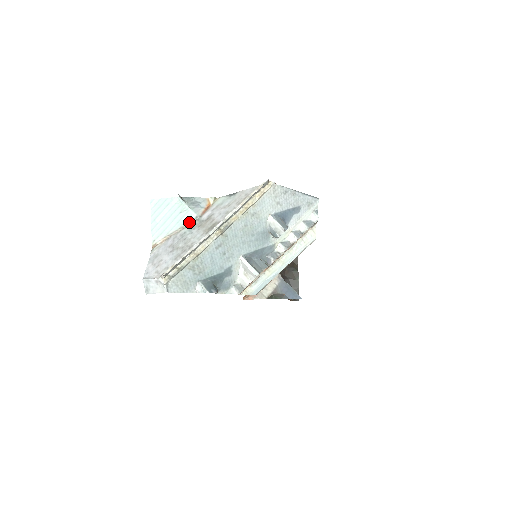
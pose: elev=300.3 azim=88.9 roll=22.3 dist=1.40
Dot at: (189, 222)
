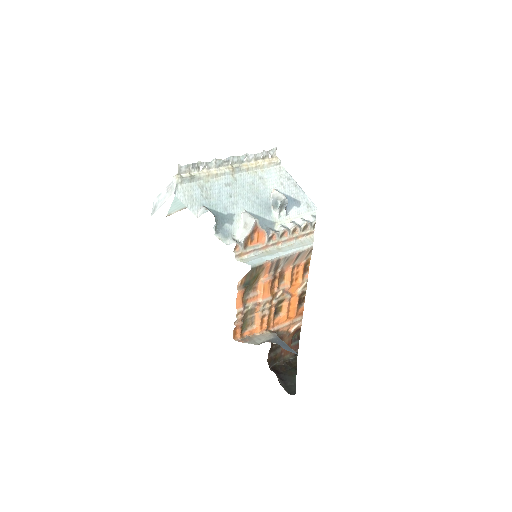
Dot at: occluded
